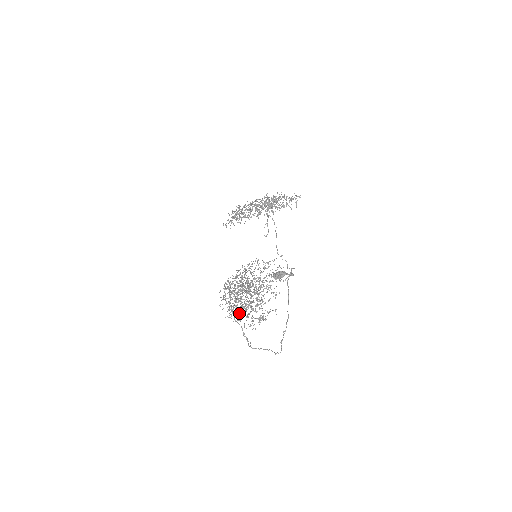
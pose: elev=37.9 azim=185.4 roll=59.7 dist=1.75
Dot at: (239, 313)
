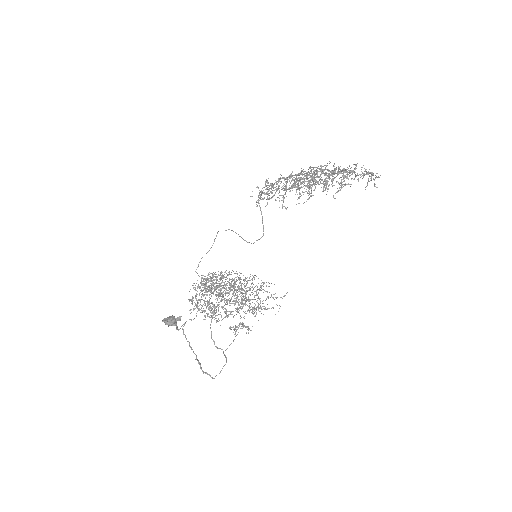
Dot at: occluded
